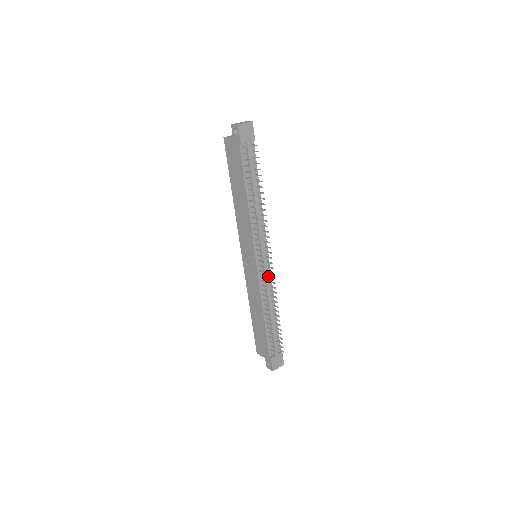
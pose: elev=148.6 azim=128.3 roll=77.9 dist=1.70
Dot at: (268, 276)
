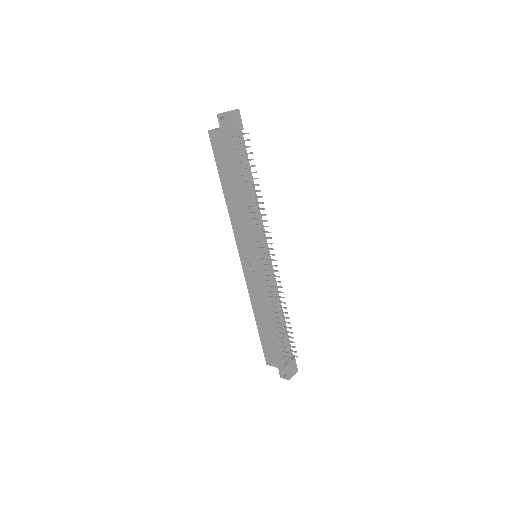
Dot at: (272, 276)
